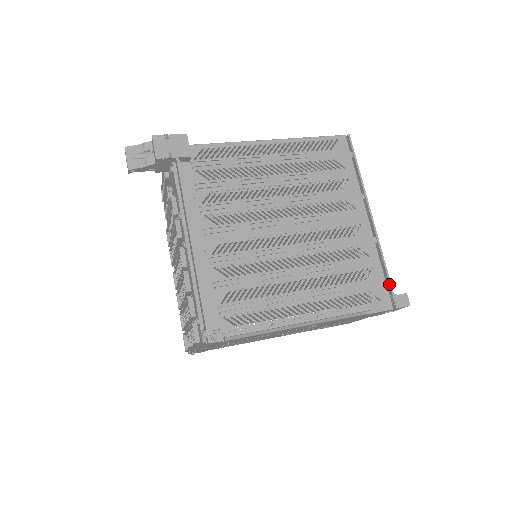
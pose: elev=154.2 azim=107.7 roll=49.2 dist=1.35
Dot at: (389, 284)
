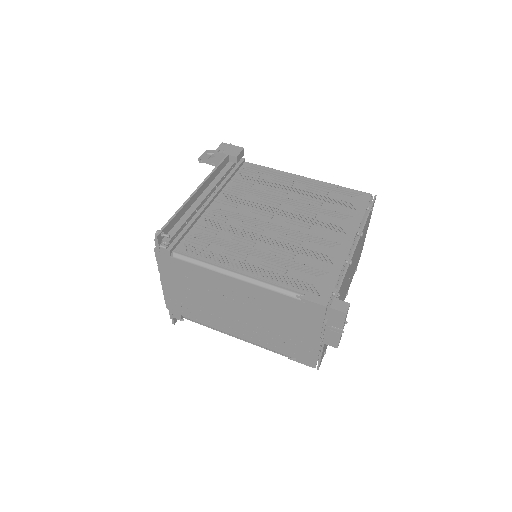
Dot at: (337, 290)
